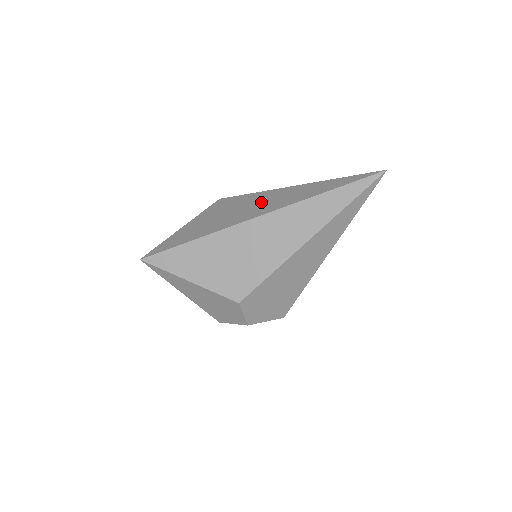
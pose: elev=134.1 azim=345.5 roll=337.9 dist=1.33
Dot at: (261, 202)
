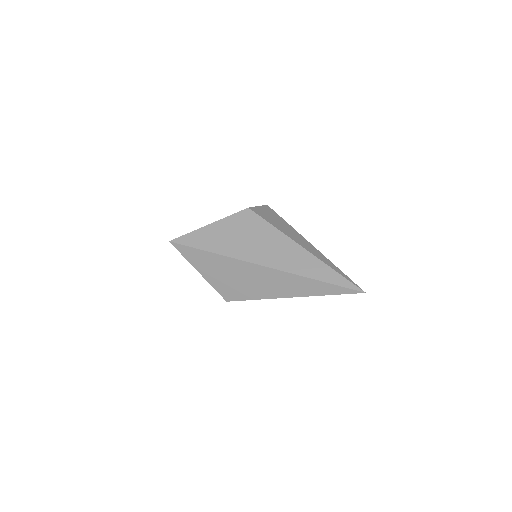
Dot at: (274, 248)
